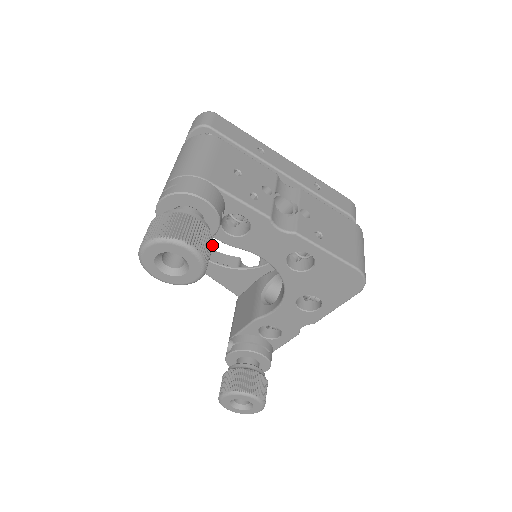
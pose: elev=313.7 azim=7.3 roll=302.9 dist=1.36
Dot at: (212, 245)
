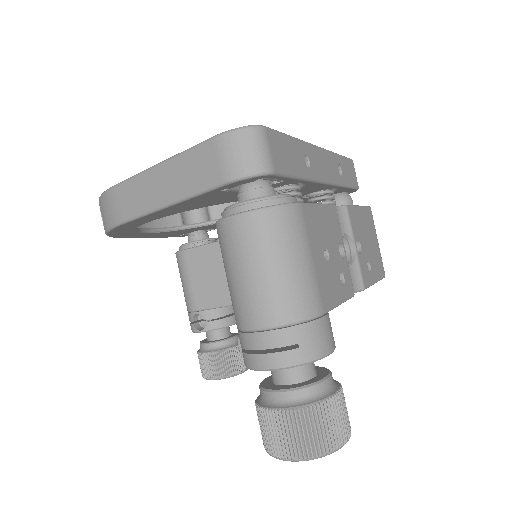
Dot at: occluded
